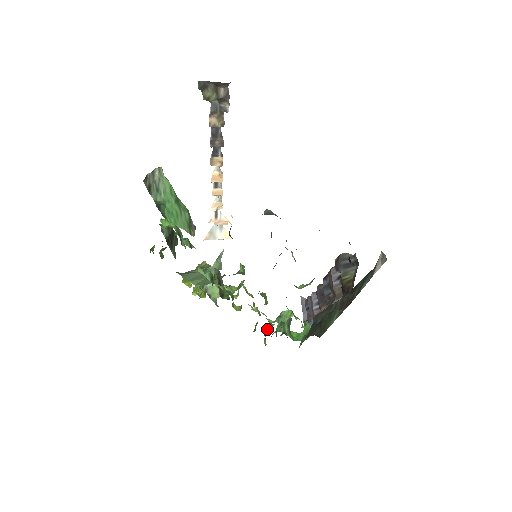
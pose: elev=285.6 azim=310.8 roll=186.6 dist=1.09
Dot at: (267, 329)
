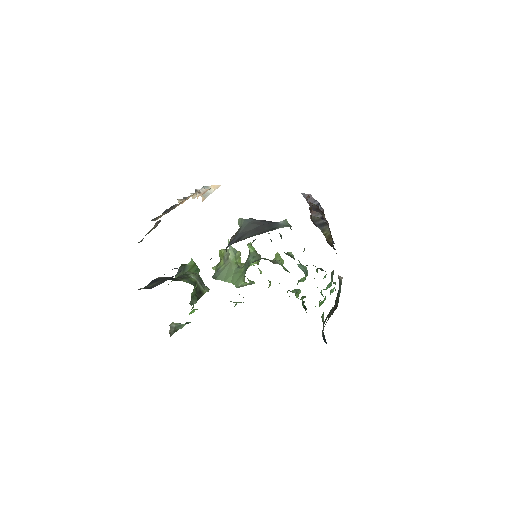
Dot at: (296, 294)
